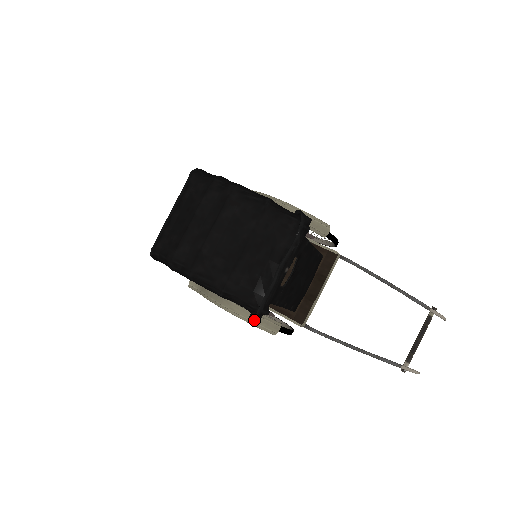
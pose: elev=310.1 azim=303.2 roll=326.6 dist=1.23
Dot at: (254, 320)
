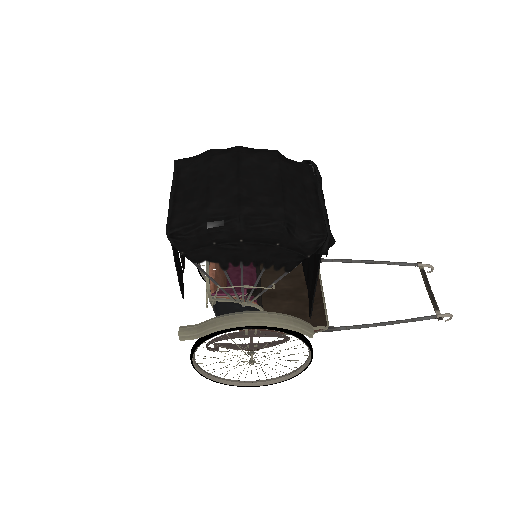
Dot at: (326, 250)
